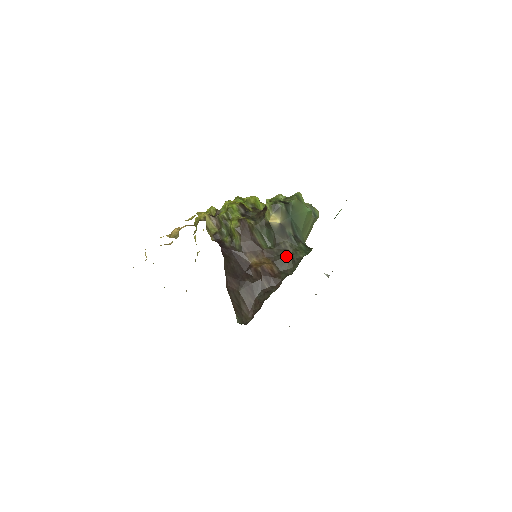
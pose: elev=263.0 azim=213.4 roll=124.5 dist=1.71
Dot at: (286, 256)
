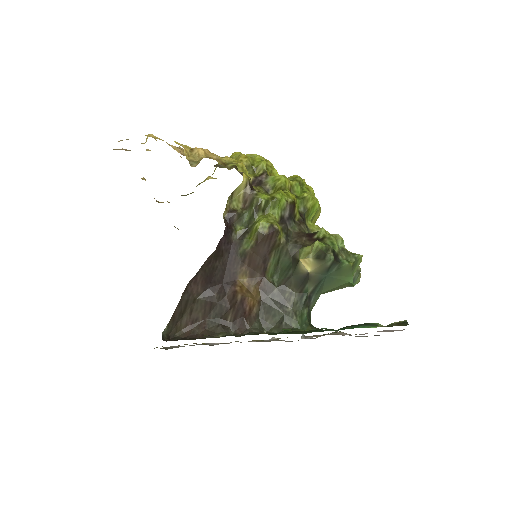
Dot at: (279, 309)
